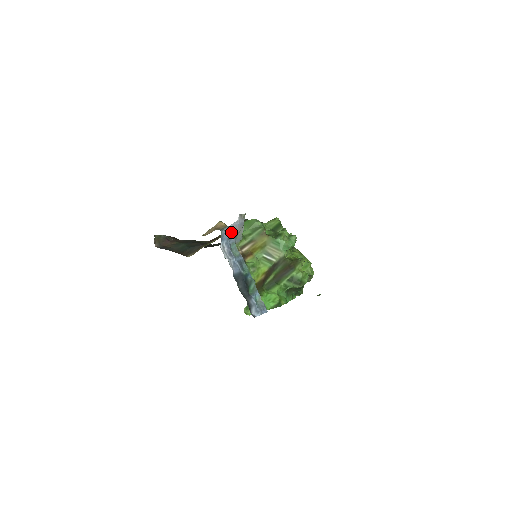
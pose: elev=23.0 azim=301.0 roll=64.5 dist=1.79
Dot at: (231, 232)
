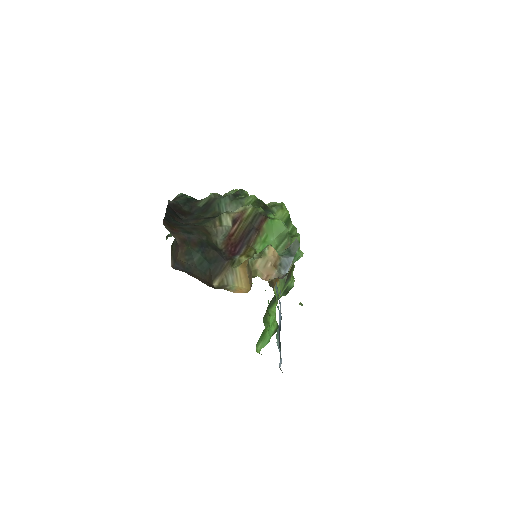
Dot at: occluded
